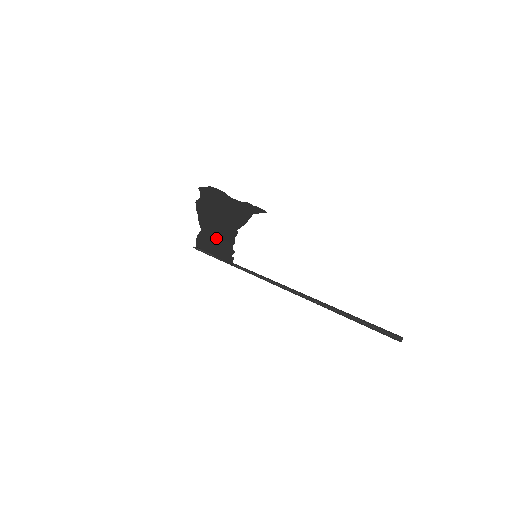
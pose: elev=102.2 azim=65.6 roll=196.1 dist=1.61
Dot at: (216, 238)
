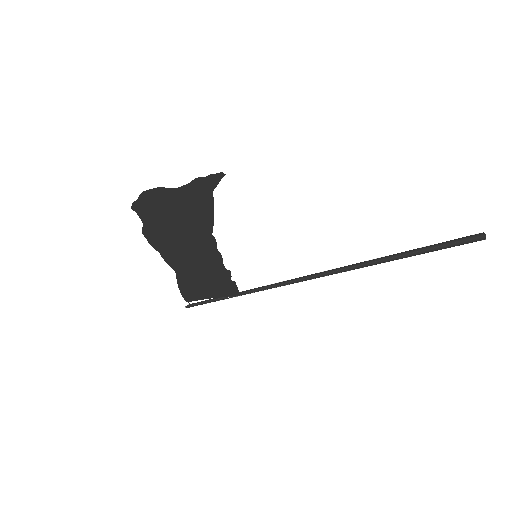
Dot at: (198, 269)
